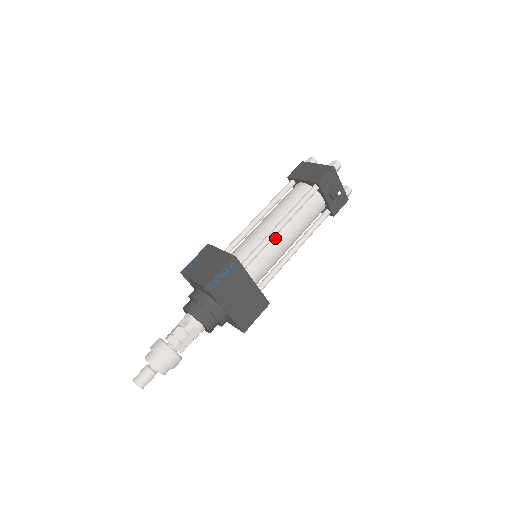
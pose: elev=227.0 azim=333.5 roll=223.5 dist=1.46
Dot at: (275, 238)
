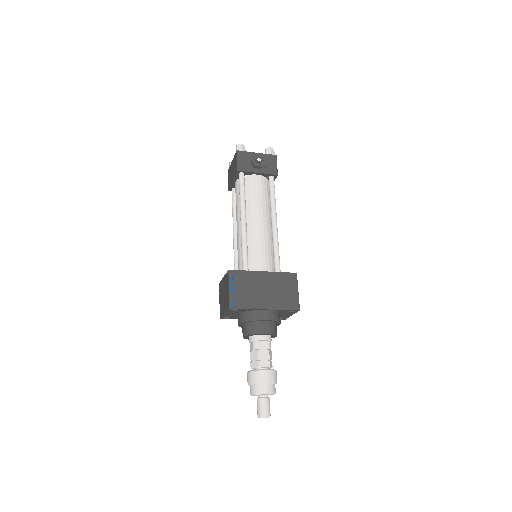
Dot at: (249, 232)
